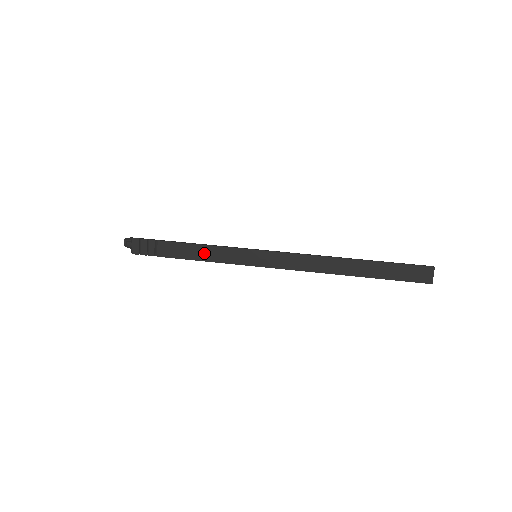
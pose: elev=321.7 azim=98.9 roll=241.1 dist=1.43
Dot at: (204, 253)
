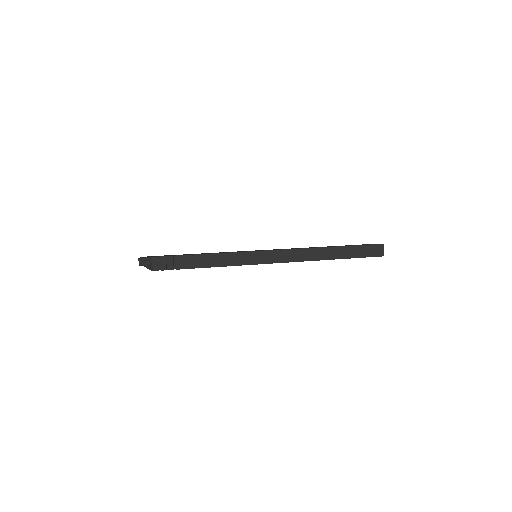
Dot at: (217, 260)
